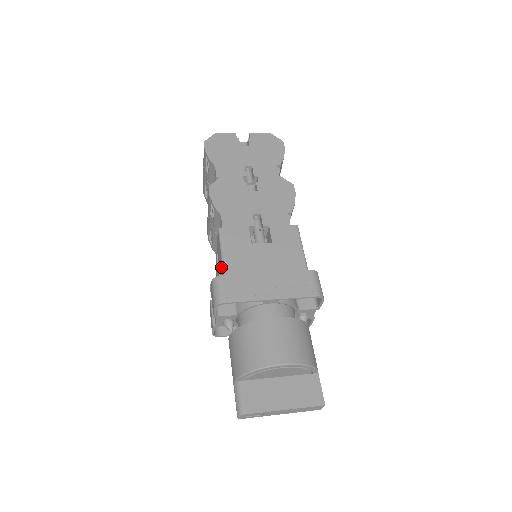
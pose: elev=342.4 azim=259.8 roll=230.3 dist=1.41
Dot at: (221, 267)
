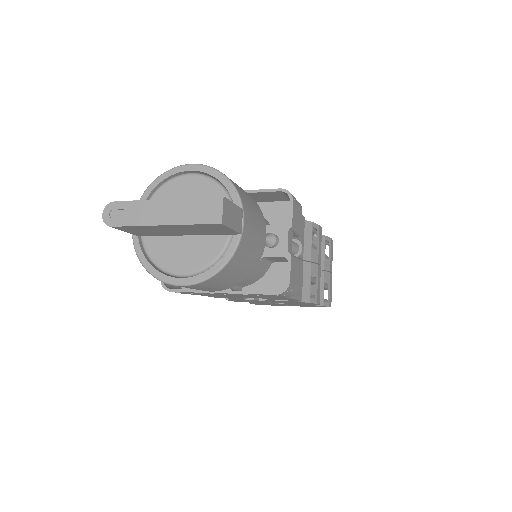
Dot at: occluded
